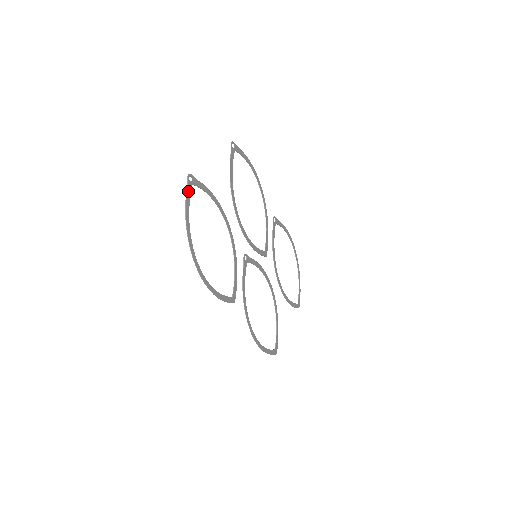
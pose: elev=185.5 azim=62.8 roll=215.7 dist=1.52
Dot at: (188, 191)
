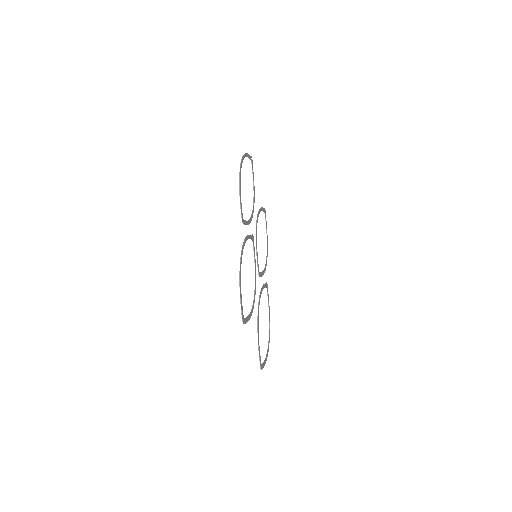
Dot at: (250, 156)
